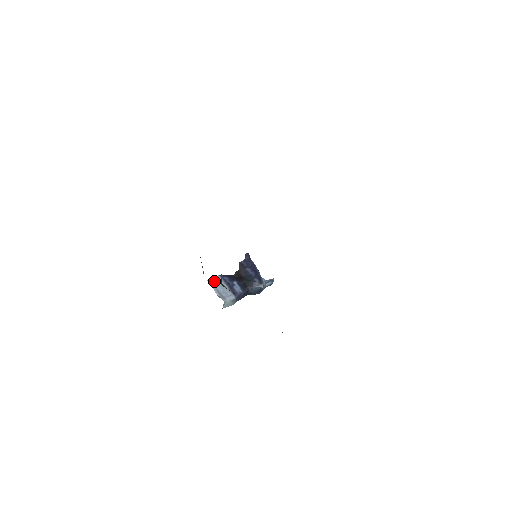
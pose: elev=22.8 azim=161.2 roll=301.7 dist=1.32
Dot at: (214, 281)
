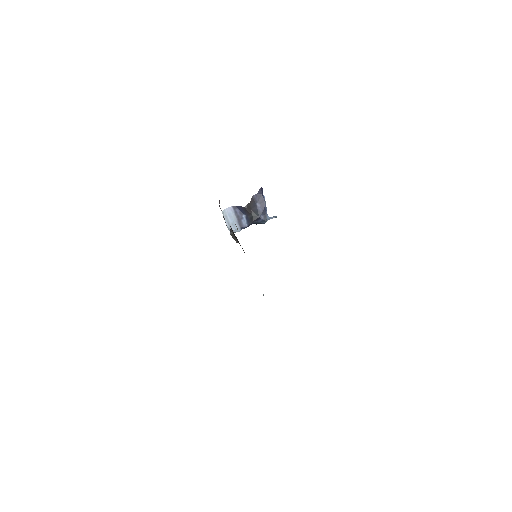
Dot at: (227, 212)
